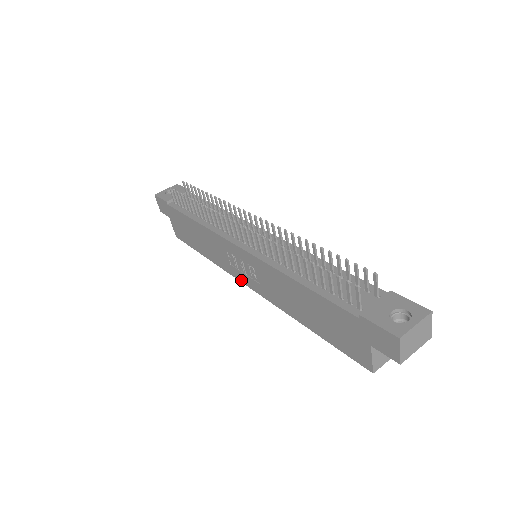
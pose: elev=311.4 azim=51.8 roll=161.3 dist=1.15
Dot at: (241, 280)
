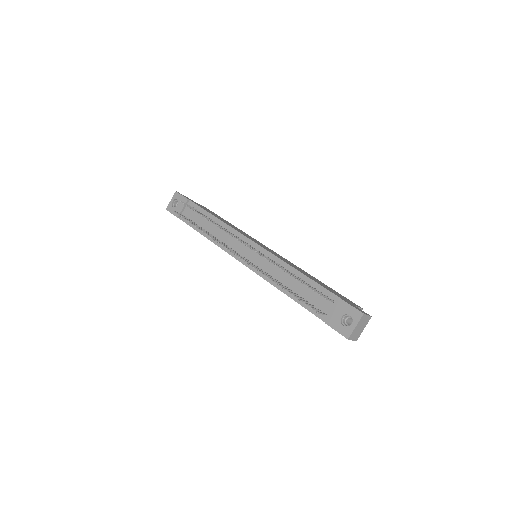
Dot at: occluded
